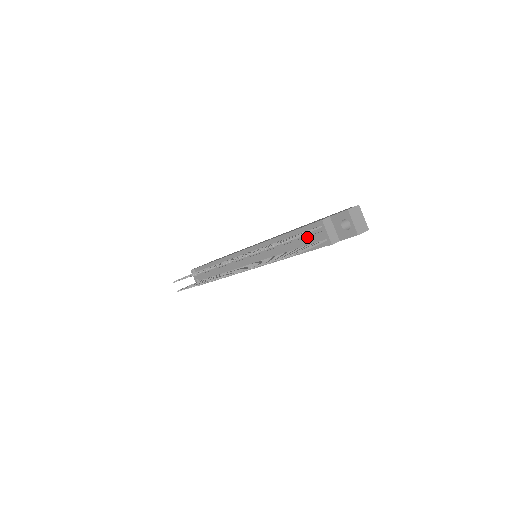
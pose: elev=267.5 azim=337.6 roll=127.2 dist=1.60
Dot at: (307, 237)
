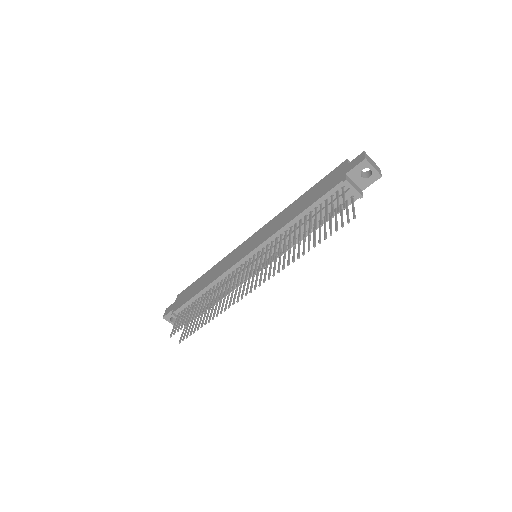
Dot at: occluded
